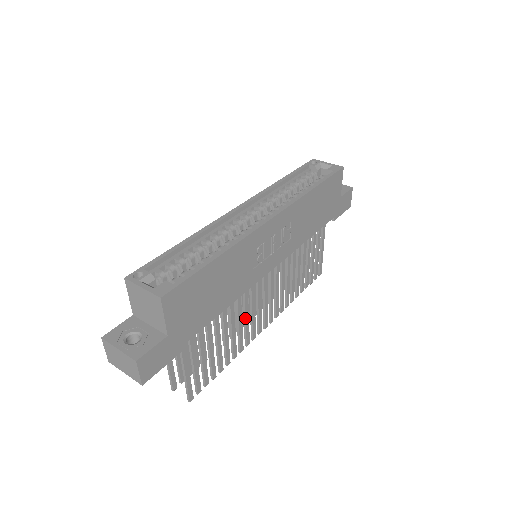
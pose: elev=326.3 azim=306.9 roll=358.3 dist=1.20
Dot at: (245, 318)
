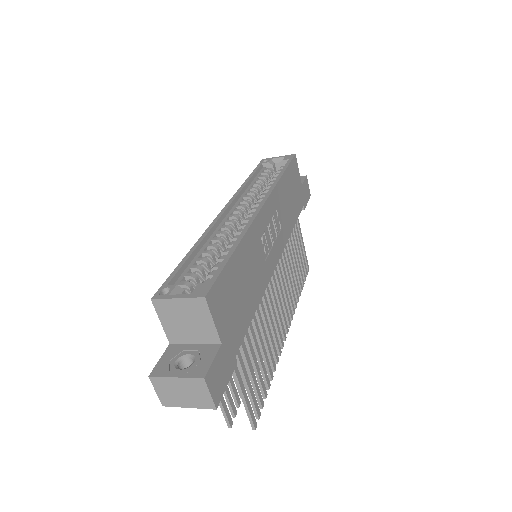
Dot at: (270, 322)
